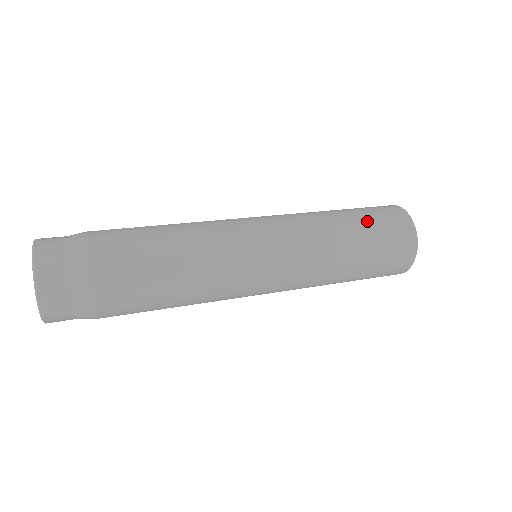
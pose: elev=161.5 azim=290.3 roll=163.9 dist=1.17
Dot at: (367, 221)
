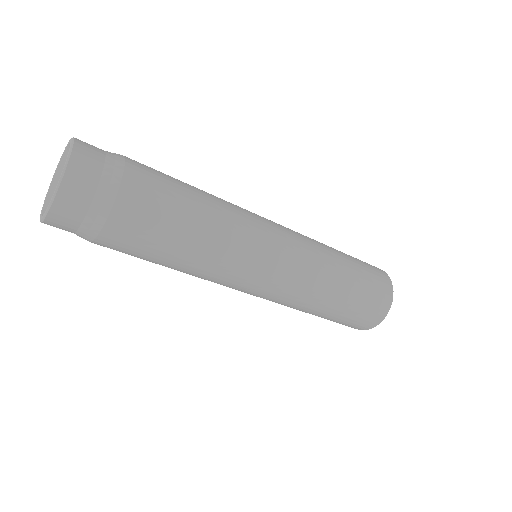
Dot at: (352, 257)
